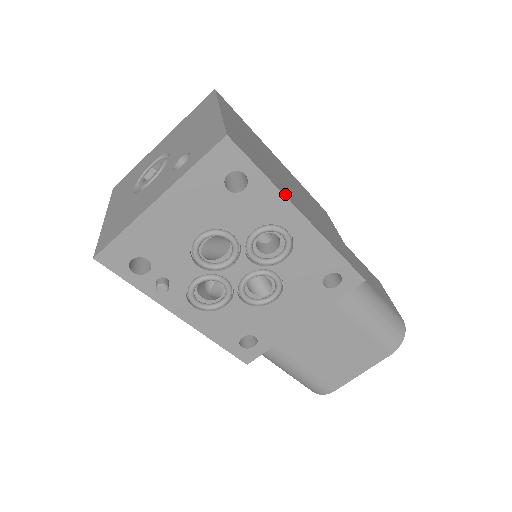
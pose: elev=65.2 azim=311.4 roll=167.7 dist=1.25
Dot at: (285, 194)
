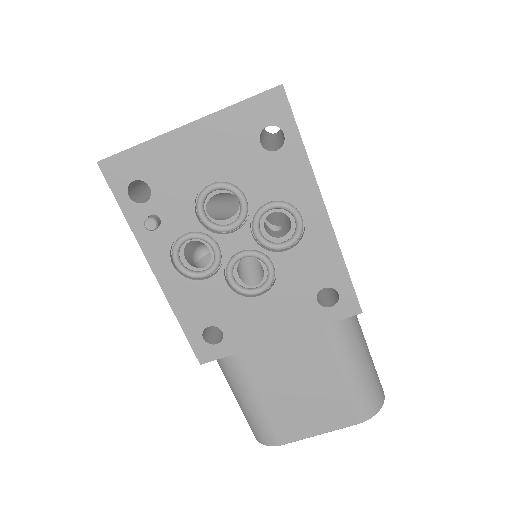
Dot at: occluded
